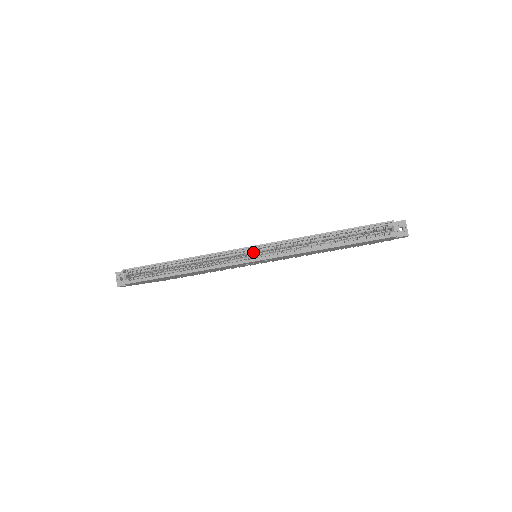
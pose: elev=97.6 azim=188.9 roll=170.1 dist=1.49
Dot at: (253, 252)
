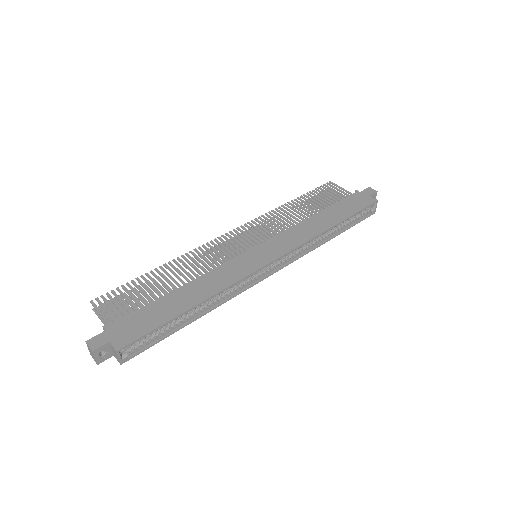
Dot at: (269, 264)
